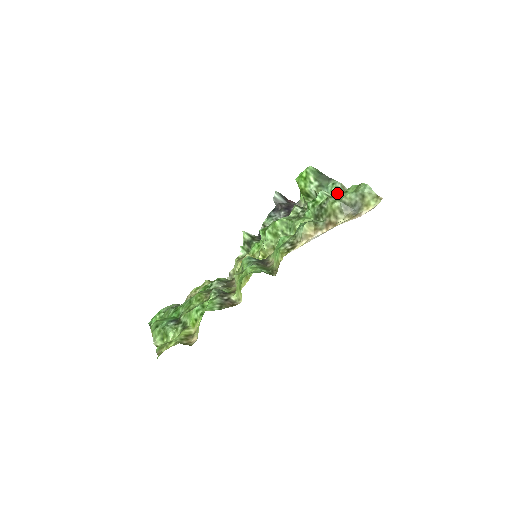
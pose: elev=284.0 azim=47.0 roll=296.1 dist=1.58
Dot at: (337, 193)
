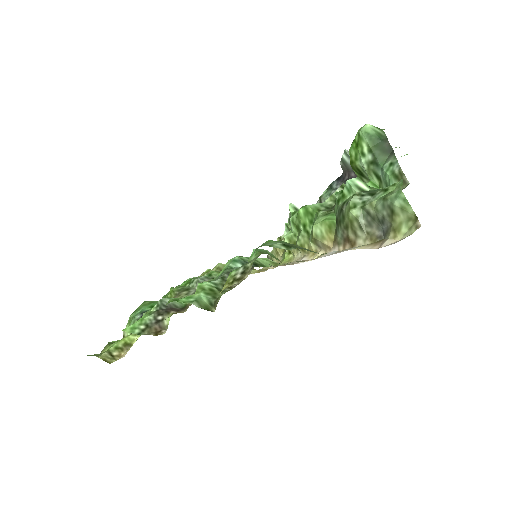
Dot at: (391, 183)
